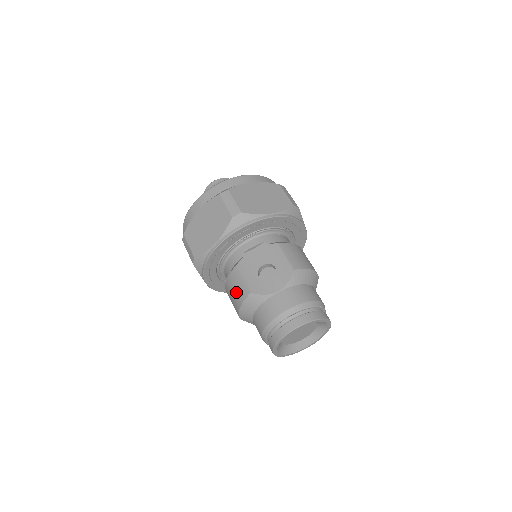
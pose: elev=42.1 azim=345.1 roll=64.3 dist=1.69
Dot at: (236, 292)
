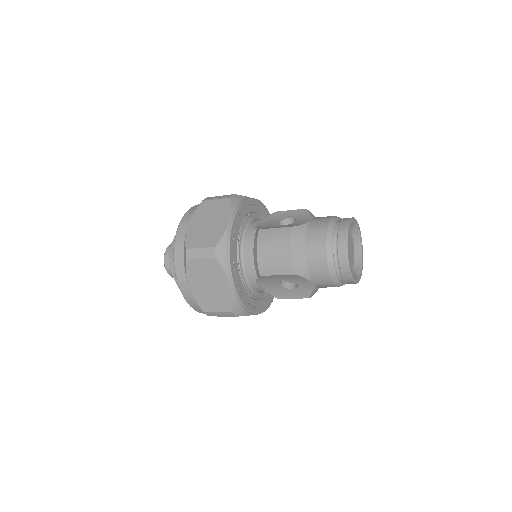
Dot at: (276, 243)
